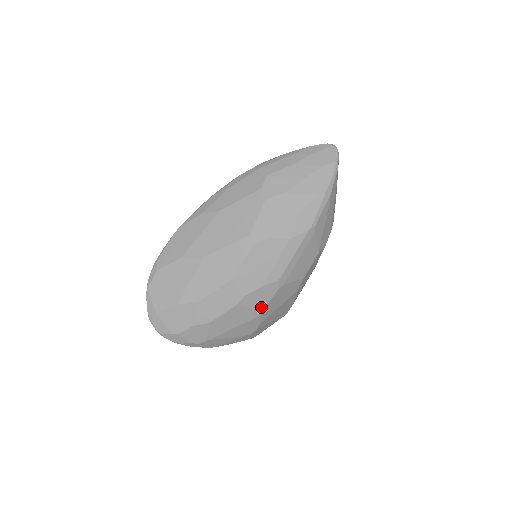
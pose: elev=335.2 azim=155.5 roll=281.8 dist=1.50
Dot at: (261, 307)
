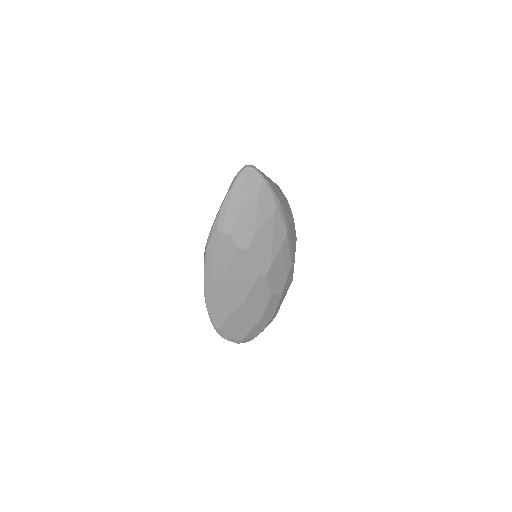
Dot at: (291, 279)
